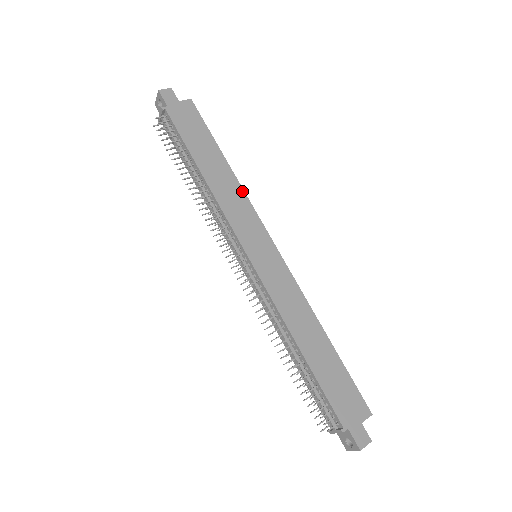
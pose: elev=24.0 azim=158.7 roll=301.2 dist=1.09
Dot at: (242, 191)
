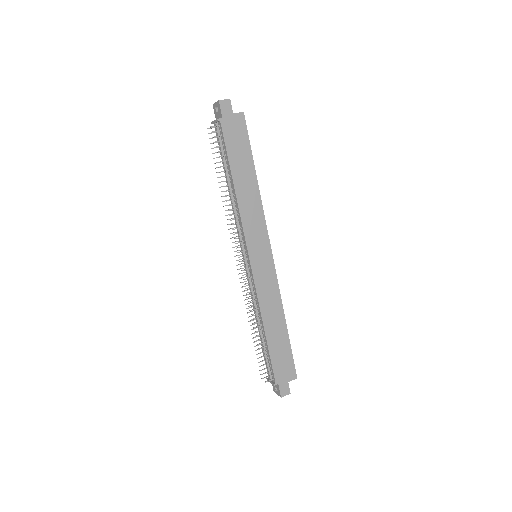
Dot at: (261, 205)
